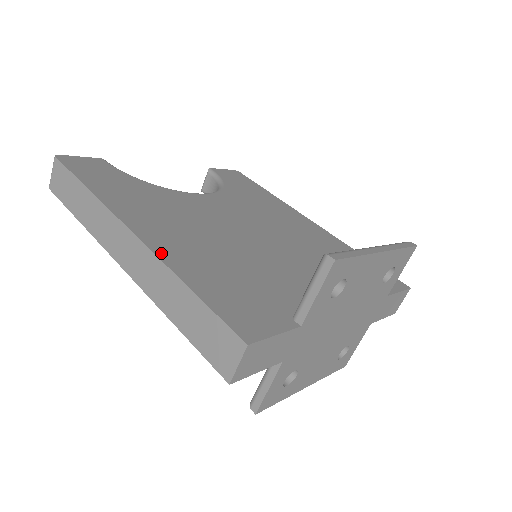
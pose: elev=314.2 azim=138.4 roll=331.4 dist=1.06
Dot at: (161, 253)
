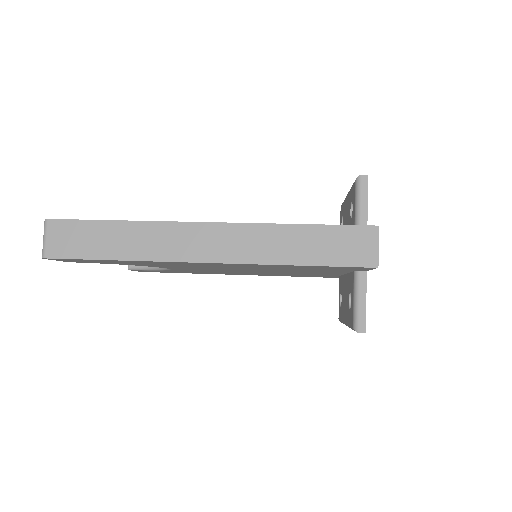
Dot at: (249, 224)
